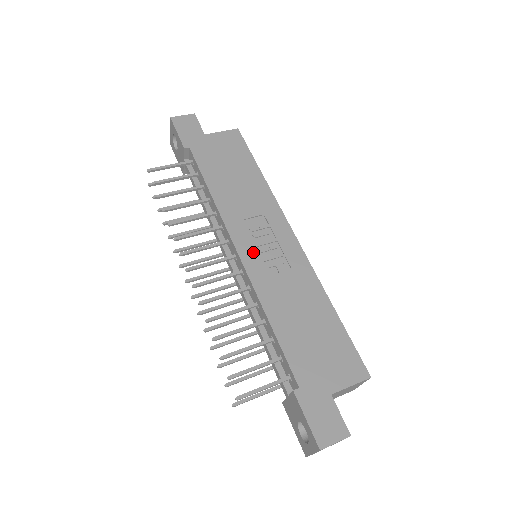
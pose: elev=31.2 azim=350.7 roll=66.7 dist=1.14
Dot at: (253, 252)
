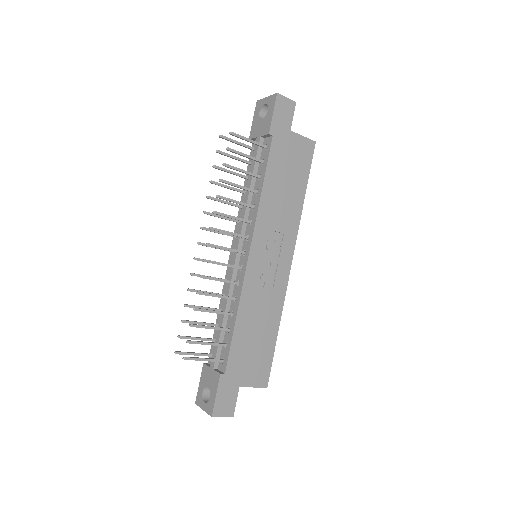
Dot at: (259, 261)
